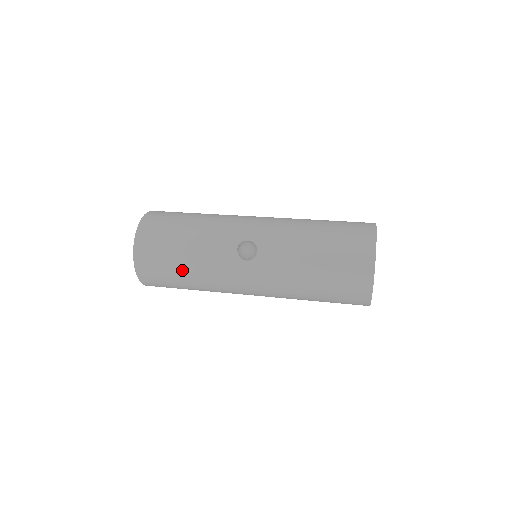
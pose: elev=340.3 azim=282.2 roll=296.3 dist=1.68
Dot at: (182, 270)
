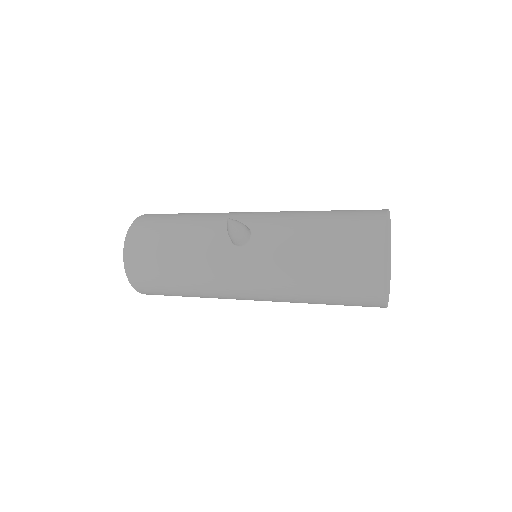
Dot at: (171, 263)
